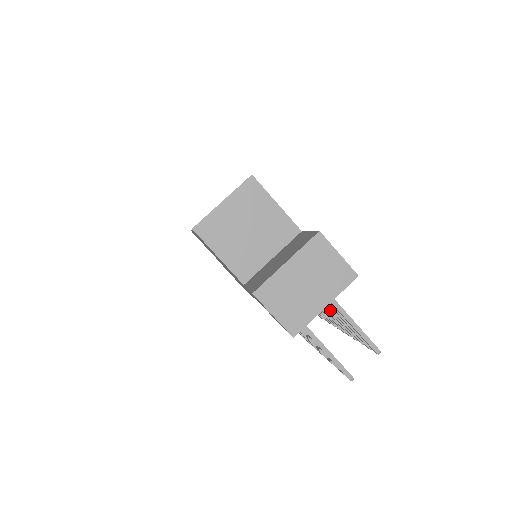
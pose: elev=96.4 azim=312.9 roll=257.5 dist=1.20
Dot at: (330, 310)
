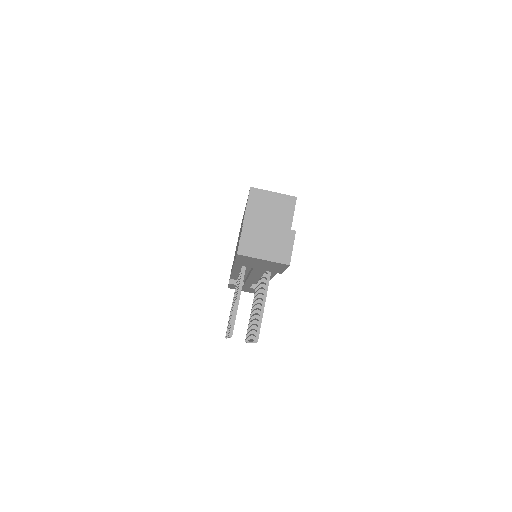
Dot at: occluded
